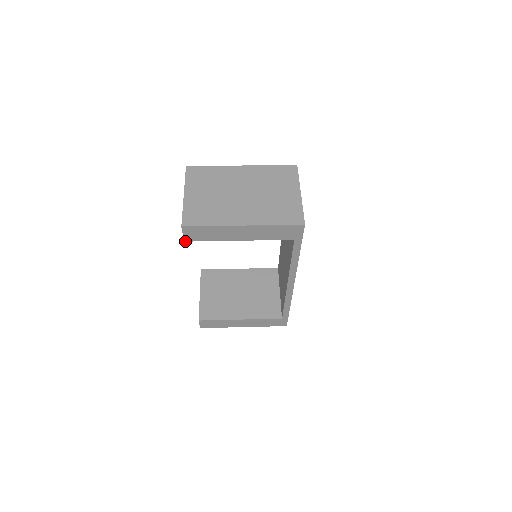
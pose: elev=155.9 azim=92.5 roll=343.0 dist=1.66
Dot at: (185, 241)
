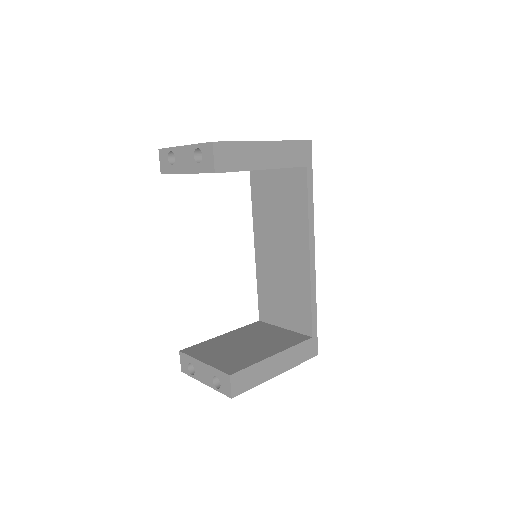
Dot at: occluded
